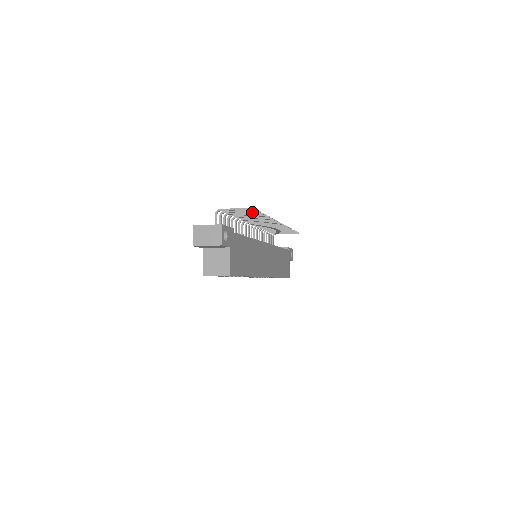
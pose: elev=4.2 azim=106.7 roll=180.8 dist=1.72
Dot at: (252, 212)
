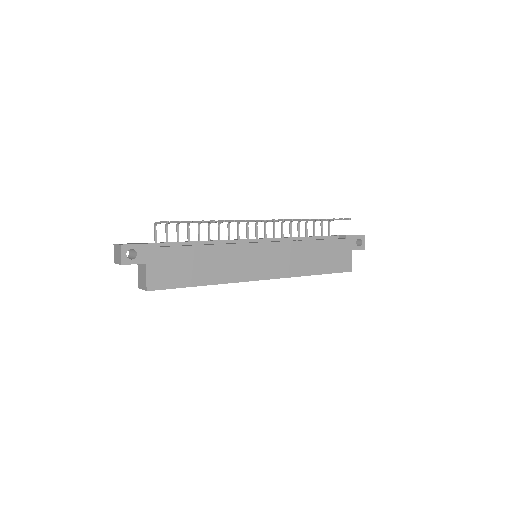
Dot at: (187, 222)
